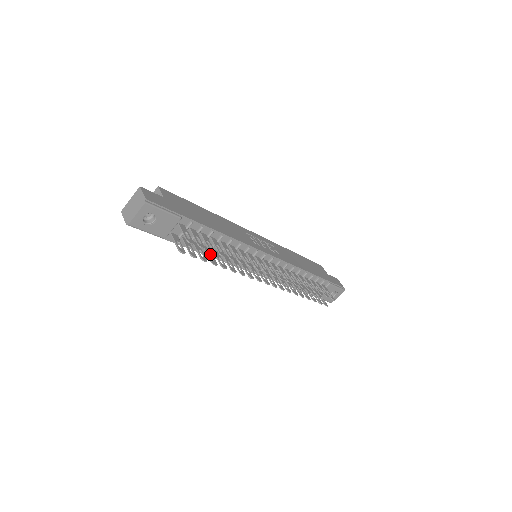
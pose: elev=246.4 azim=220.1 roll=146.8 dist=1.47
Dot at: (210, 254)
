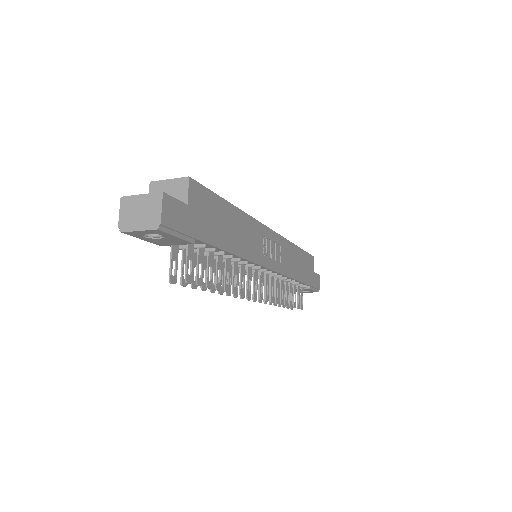
Dot at: occluded
